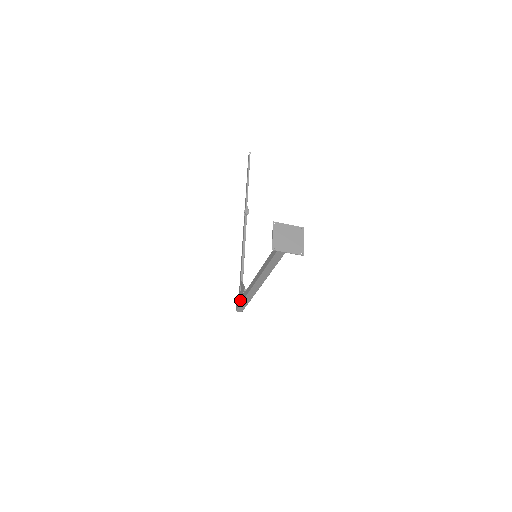
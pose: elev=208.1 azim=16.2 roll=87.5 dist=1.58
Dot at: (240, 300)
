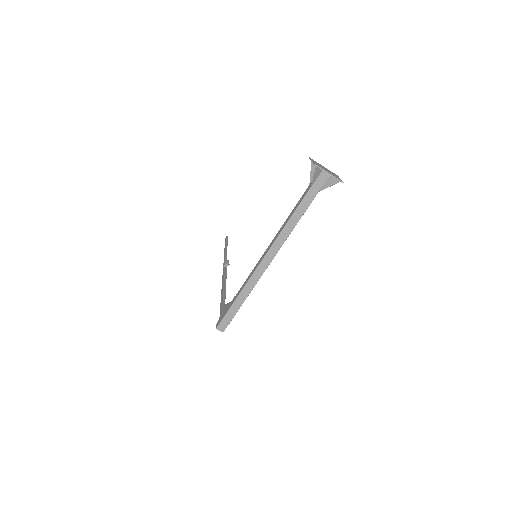
Dot at: (228, 307)
